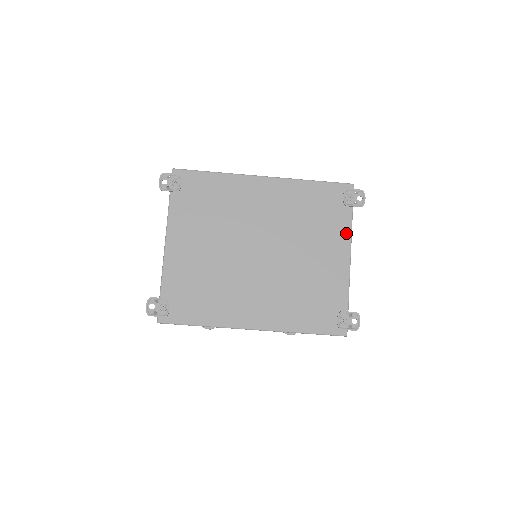
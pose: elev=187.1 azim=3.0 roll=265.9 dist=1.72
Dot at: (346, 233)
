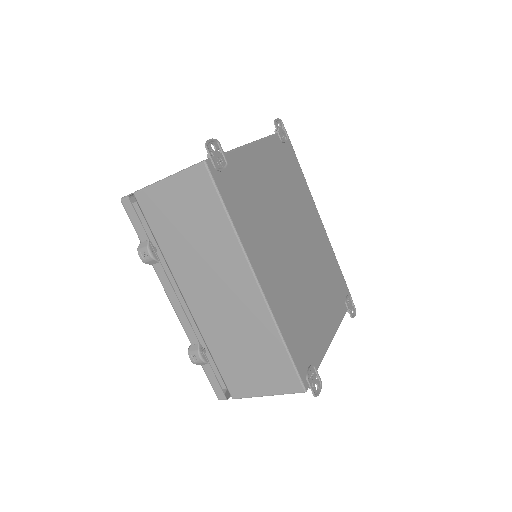
Dot at: (338, 319)
